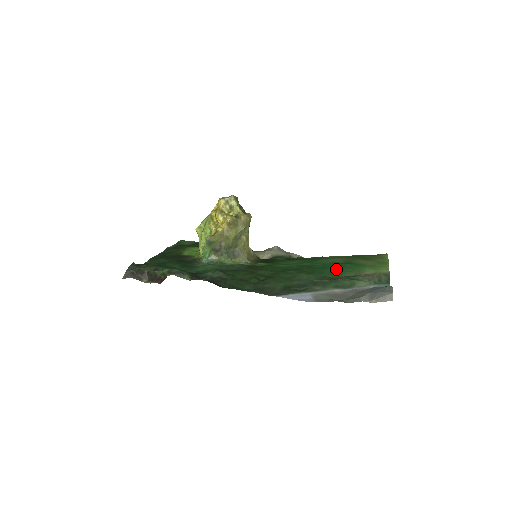
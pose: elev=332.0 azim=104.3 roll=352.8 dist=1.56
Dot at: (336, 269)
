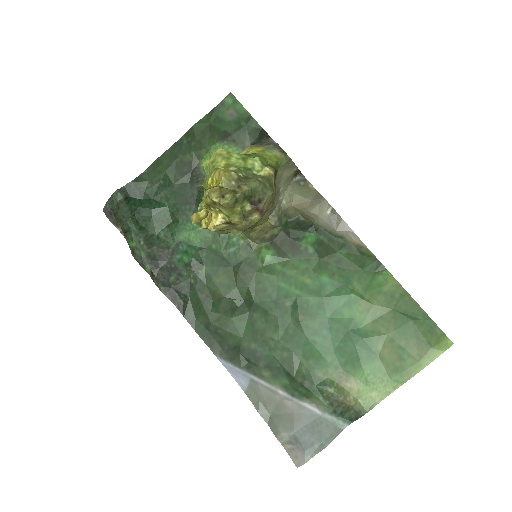
Dot at: (325, 349)
